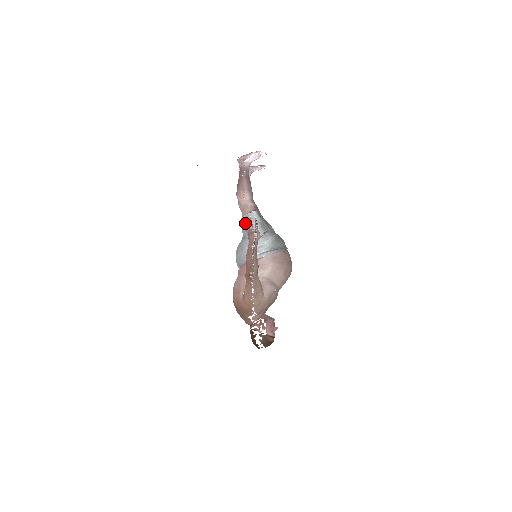
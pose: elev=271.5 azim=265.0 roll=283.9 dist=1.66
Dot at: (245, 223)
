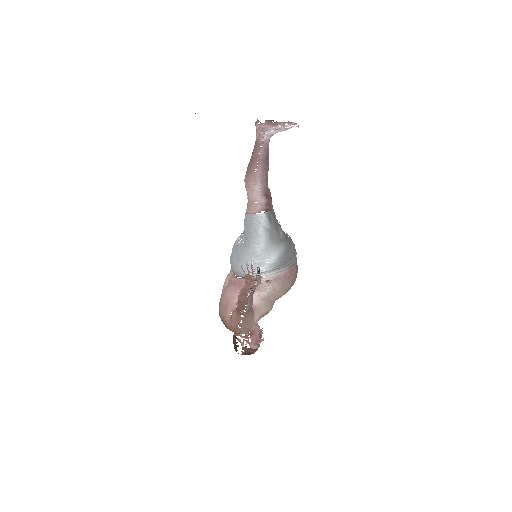
Dot at: (249, 226)
